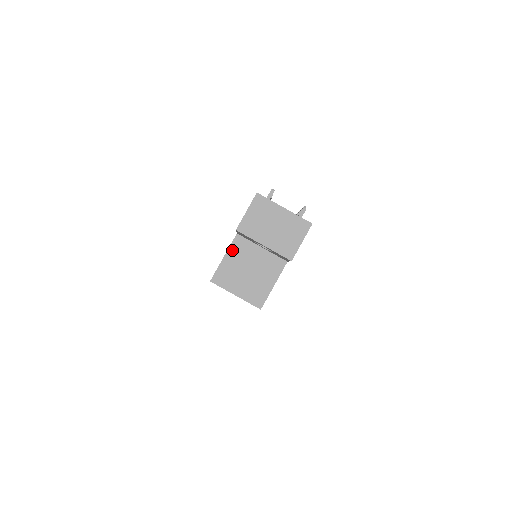
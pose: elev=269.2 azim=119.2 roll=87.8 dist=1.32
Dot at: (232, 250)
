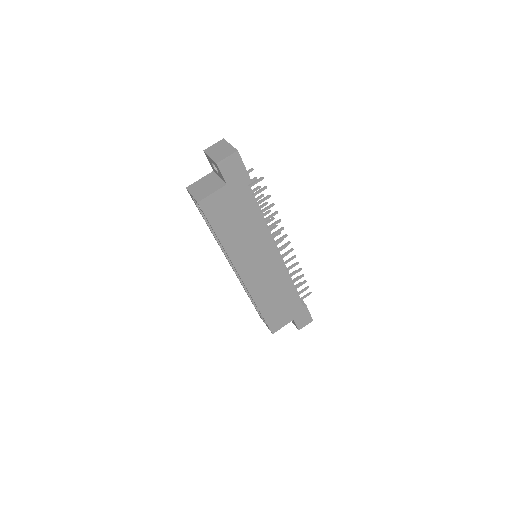
Dot at: (206, 177)
